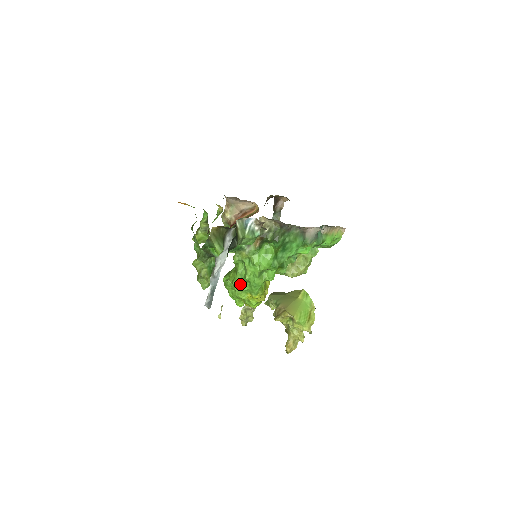
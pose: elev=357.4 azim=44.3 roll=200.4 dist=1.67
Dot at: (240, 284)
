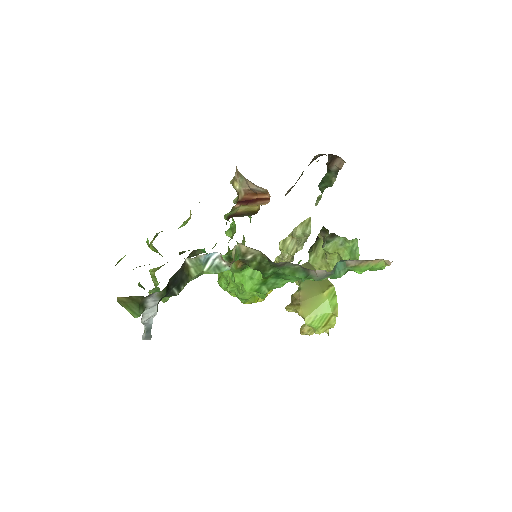
Dot at: (224, 287)
